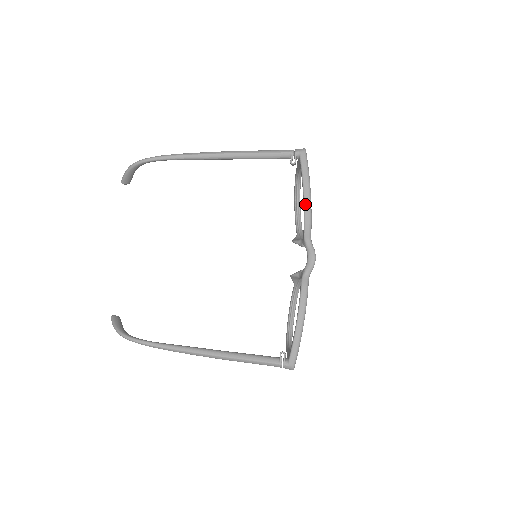
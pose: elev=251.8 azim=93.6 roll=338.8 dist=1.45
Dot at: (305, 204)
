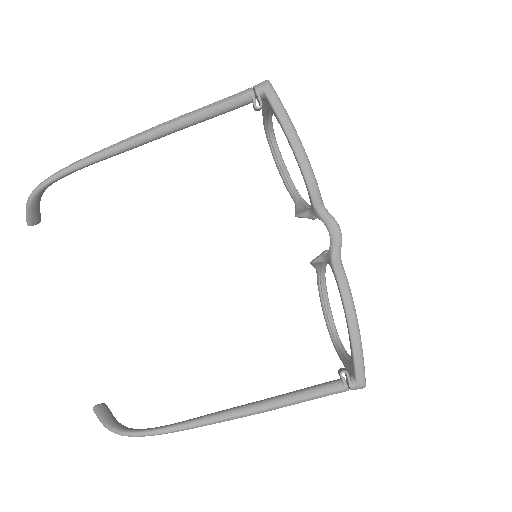
Dot at: (299, 160)
